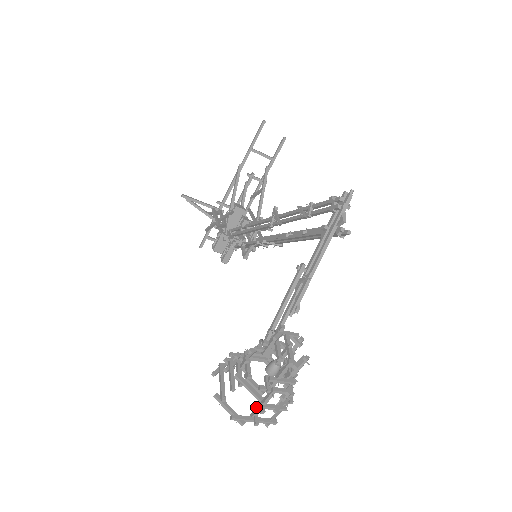
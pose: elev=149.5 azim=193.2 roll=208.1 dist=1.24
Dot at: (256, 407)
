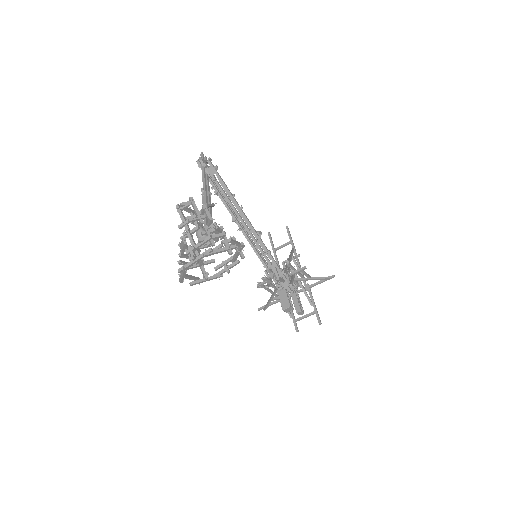
Dot at: (189, 252)
